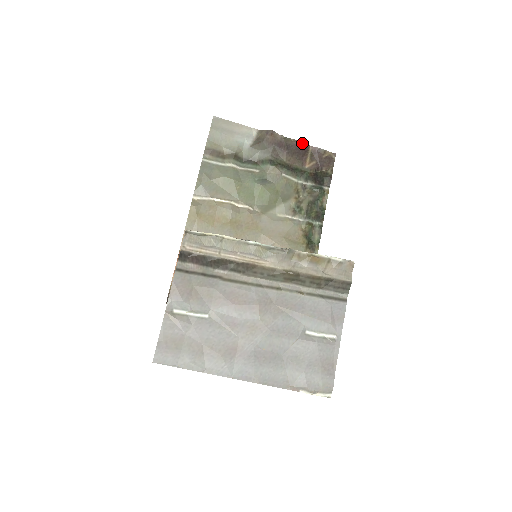
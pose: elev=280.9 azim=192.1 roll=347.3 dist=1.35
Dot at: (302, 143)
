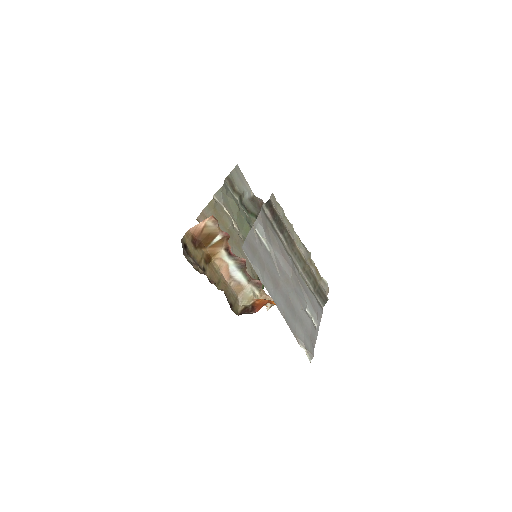
Dot at: occluded
